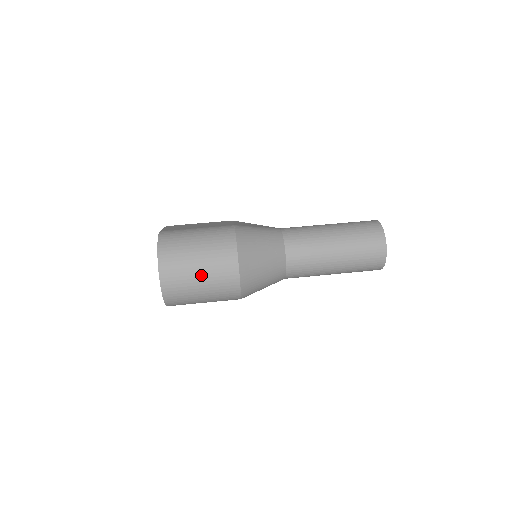
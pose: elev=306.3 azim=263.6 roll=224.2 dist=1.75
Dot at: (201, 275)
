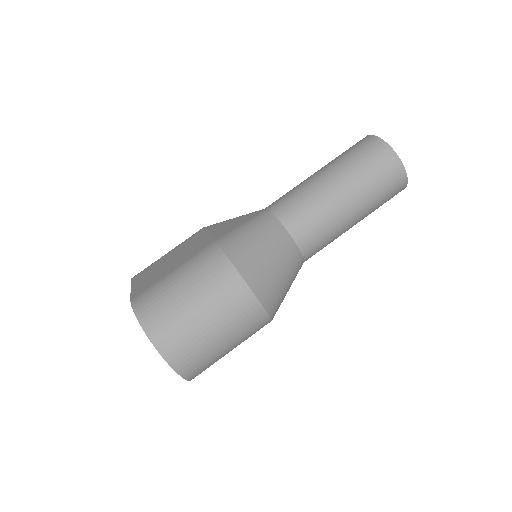
Dot at: (214, 329)
